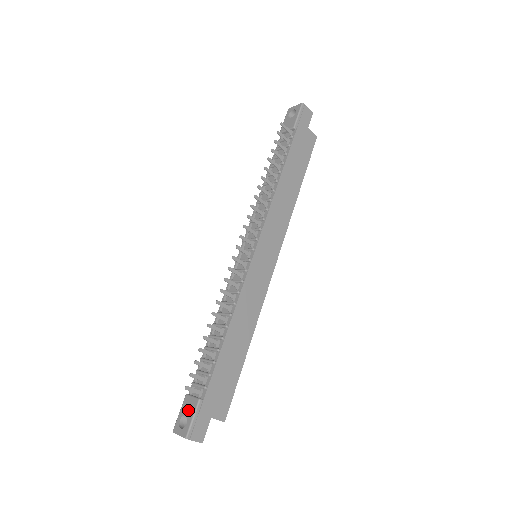
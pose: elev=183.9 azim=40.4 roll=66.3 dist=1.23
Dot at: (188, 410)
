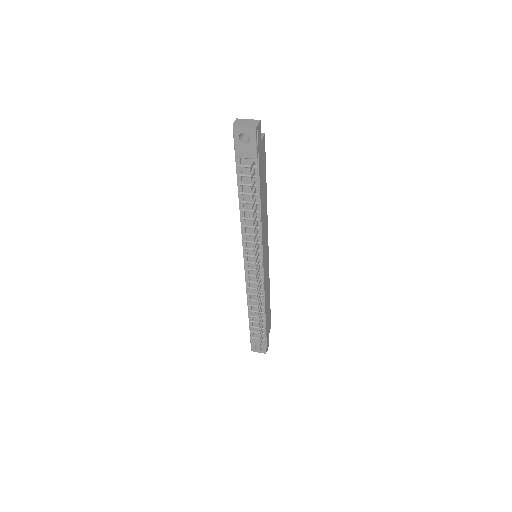
Dot at: (259, 344)
